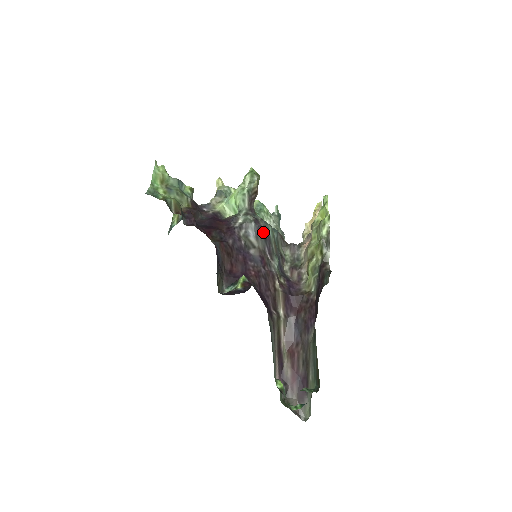
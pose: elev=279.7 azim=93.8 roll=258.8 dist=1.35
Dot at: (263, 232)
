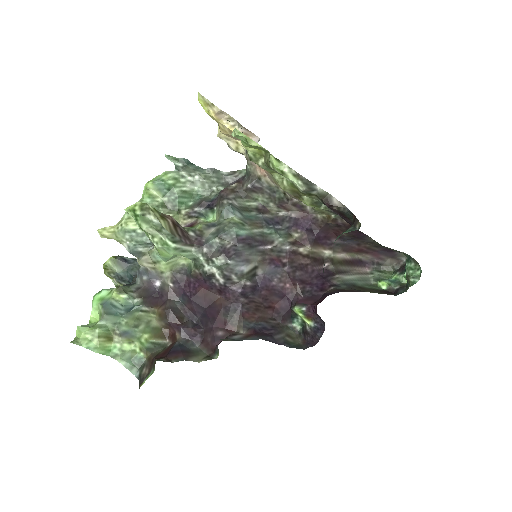
Dot at: (241, 247)
